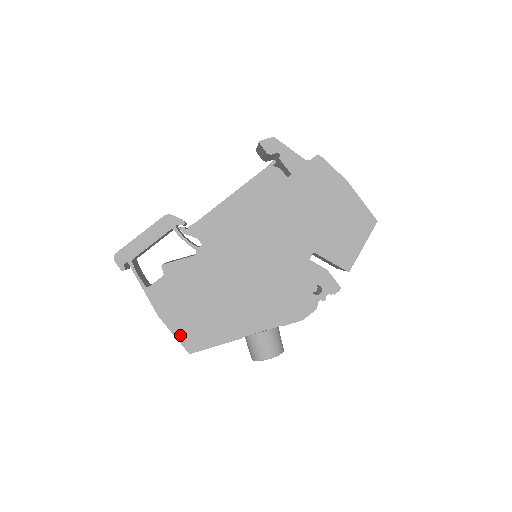
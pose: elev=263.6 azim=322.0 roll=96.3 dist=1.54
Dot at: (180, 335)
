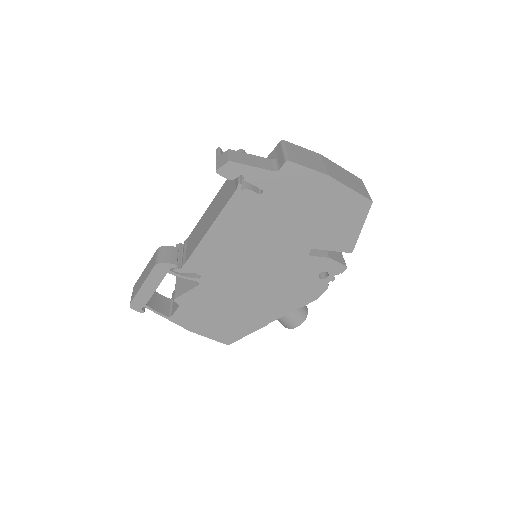
Dot at: (214, 337)
